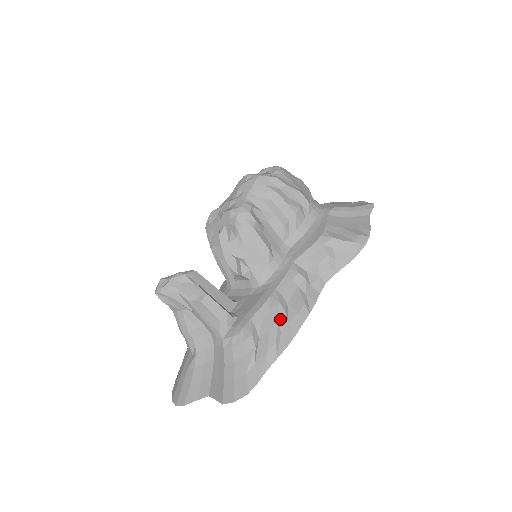
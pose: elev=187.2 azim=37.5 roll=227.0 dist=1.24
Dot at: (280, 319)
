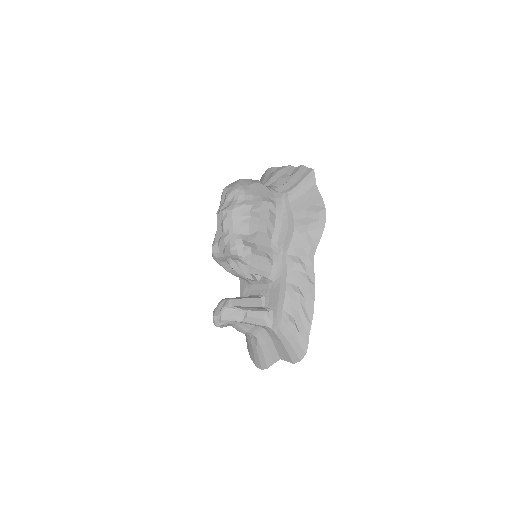
Dot at: (300, 301)
